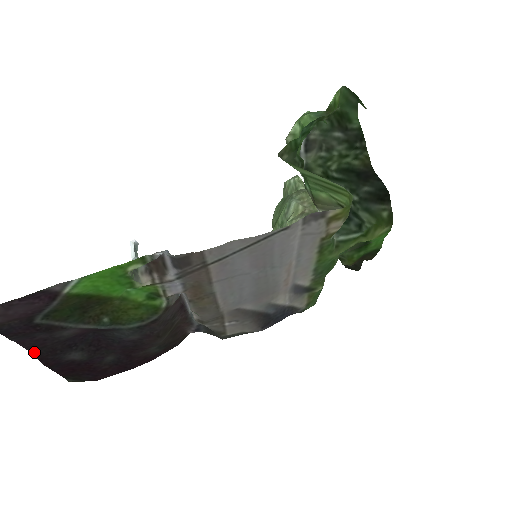
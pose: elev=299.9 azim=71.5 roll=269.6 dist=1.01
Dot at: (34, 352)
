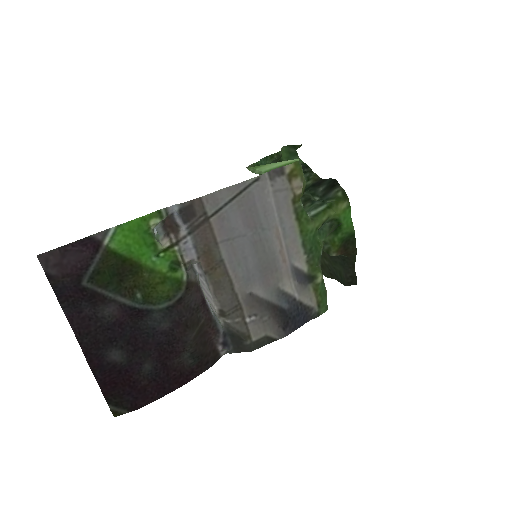
Dot at: (80, 342)
